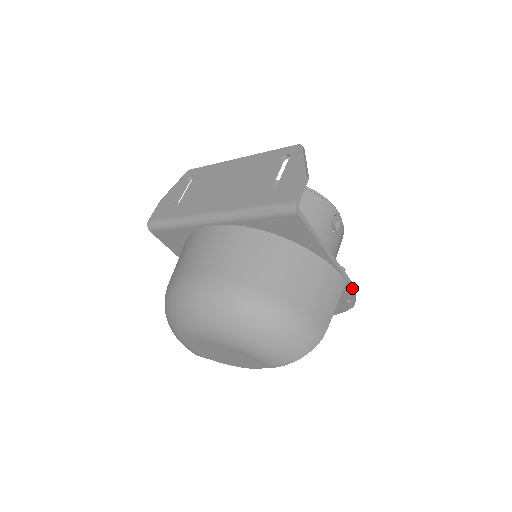
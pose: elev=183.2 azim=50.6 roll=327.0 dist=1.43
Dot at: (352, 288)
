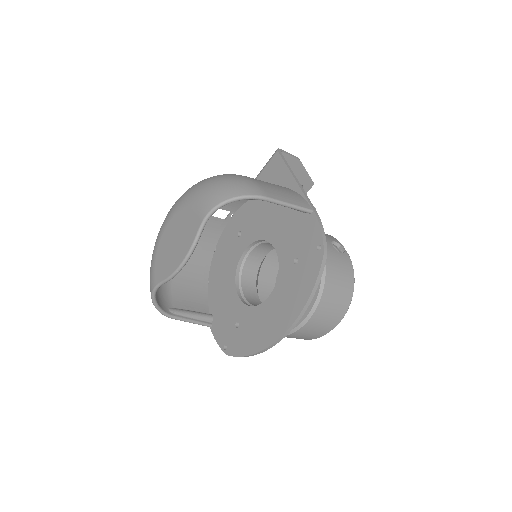
Dot at: (318, 220)
